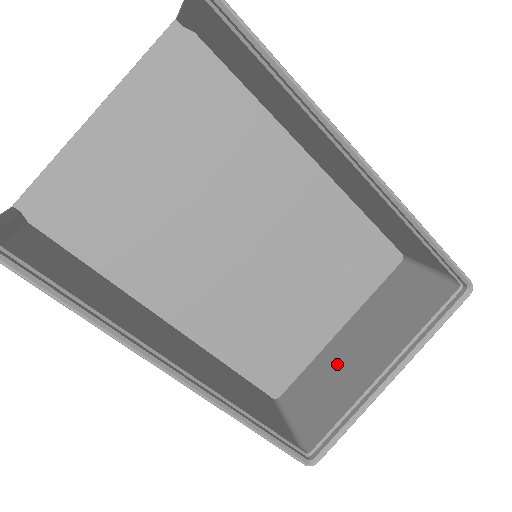
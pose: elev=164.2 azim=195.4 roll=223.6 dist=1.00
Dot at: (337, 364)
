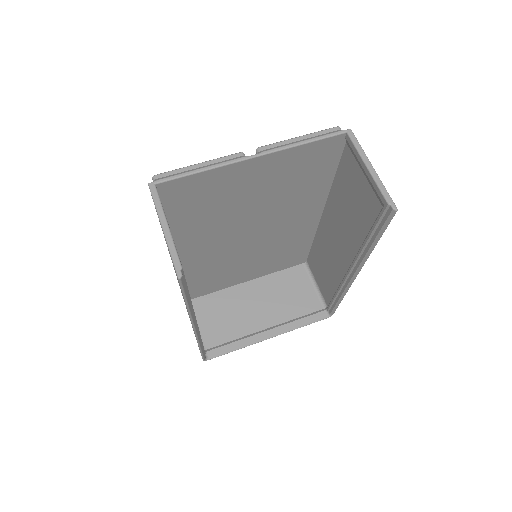
Dot at: (239, 305)
